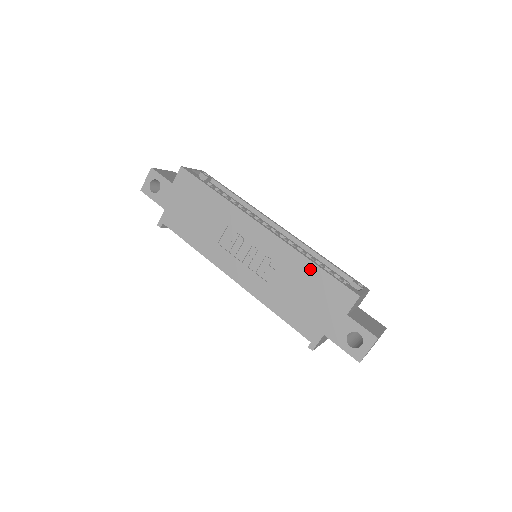
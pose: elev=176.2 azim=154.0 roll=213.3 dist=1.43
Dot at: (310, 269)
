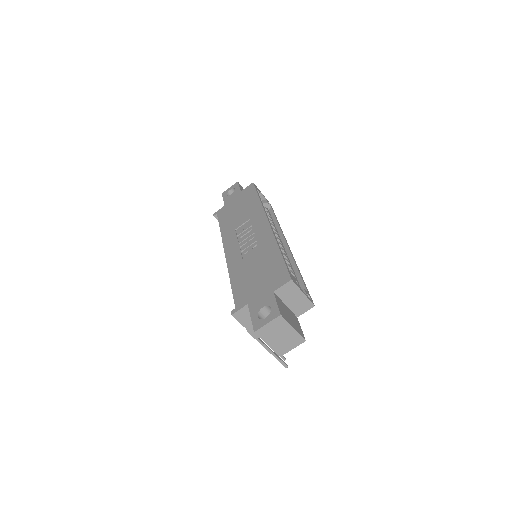
Dot at: (275, 254)
